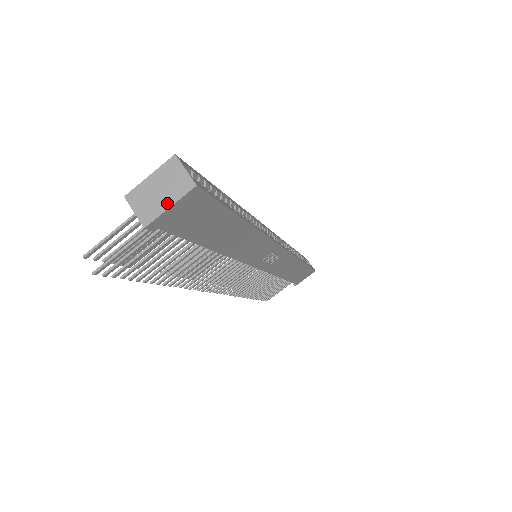
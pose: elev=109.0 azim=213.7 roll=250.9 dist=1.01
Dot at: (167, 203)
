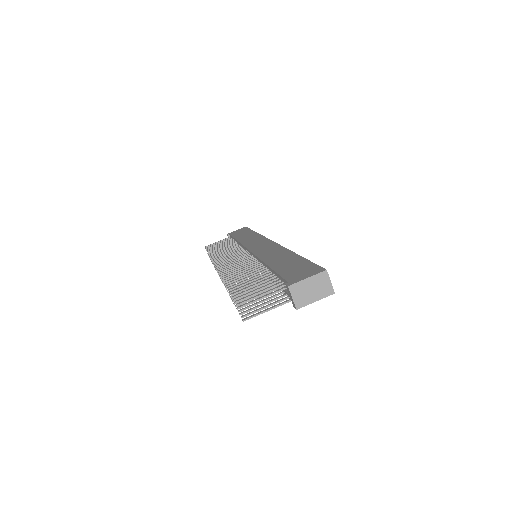
Dot at: (315, 299)
